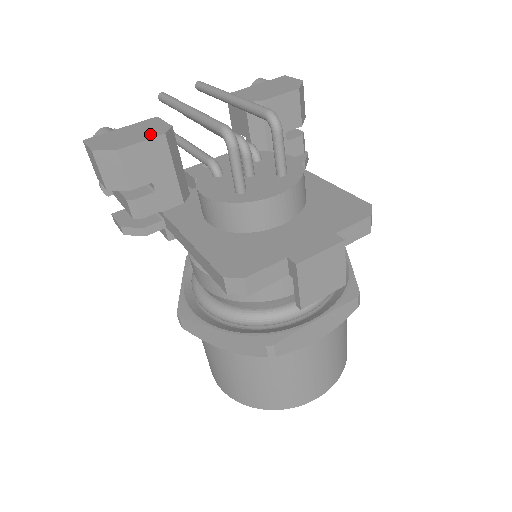
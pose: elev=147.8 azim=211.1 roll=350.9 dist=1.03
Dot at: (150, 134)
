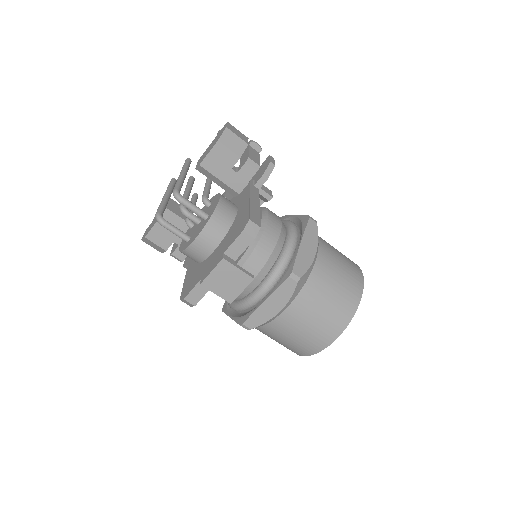
Dot at: occluded
